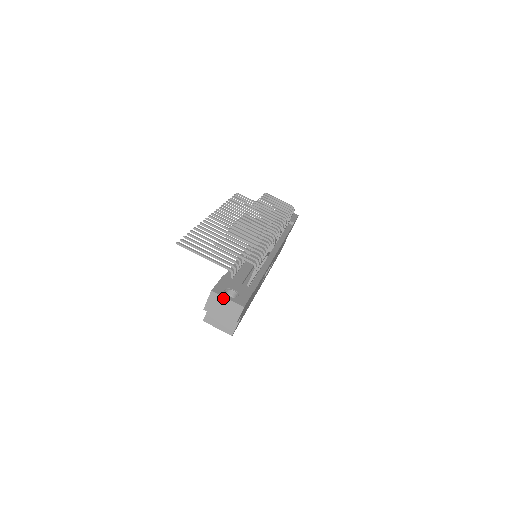
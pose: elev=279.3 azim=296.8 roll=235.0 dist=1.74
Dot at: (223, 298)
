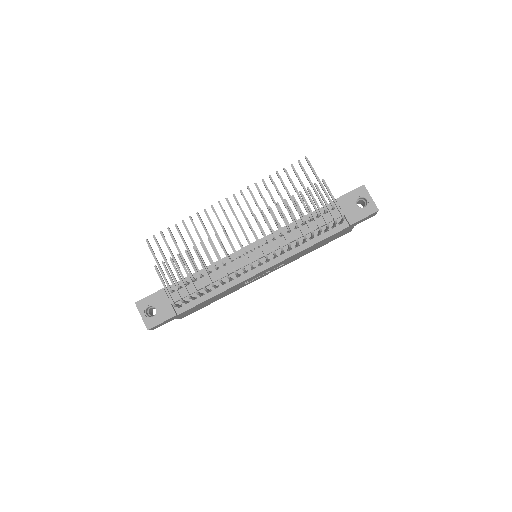
Dot at: (140, 313)
